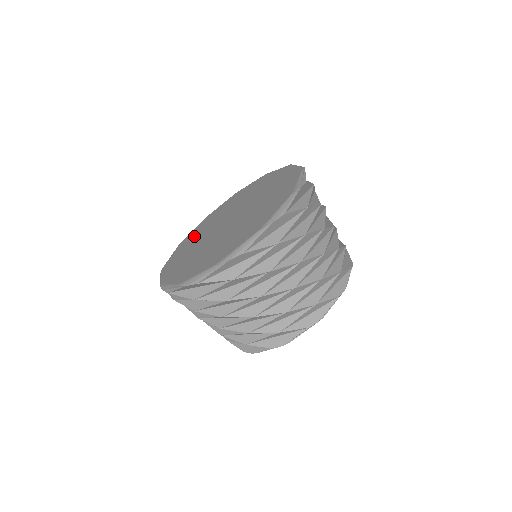
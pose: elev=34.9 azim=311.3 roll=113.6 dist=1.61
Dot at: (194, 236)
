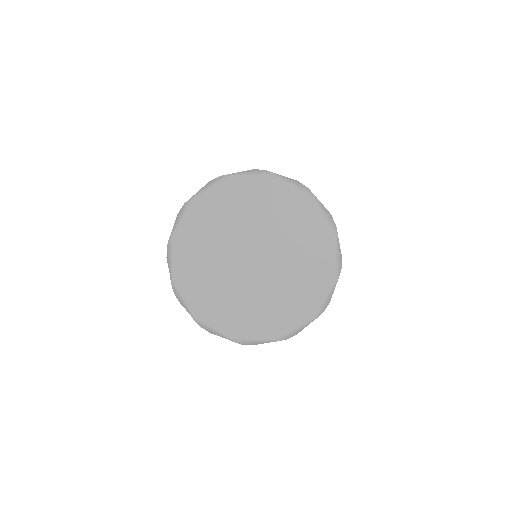
Dot at: (197, 241)
